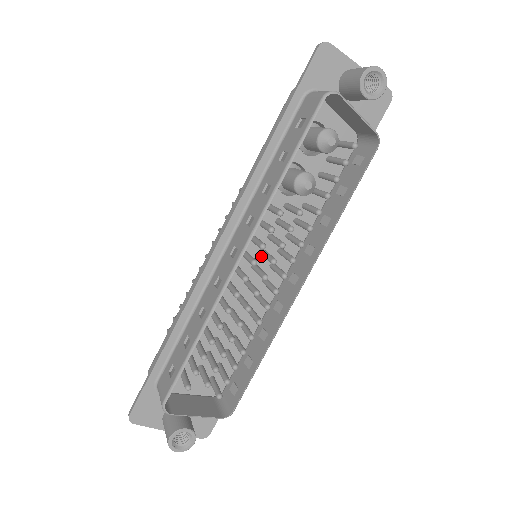
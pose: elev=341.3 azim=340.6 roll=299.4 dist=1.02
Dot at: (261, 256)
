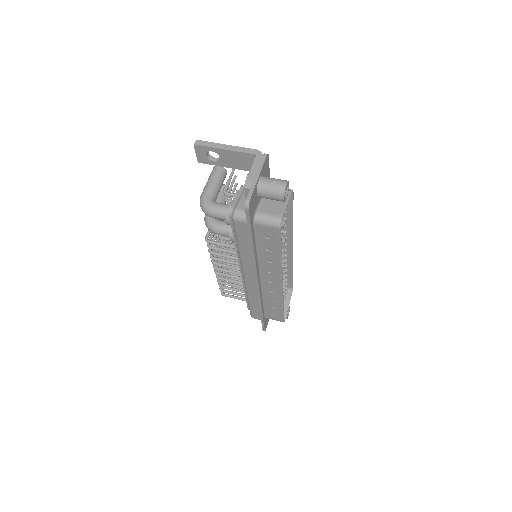
Dot at: occluded
